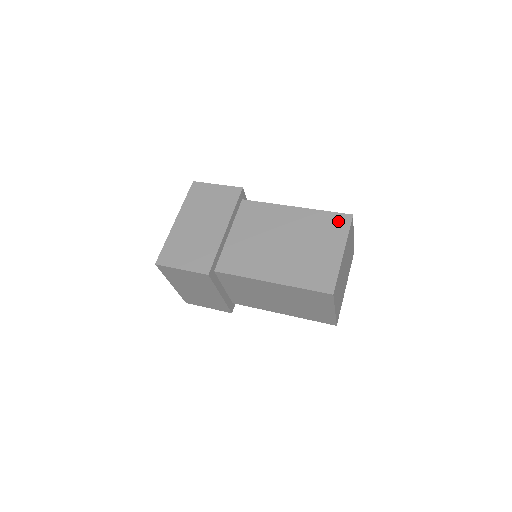
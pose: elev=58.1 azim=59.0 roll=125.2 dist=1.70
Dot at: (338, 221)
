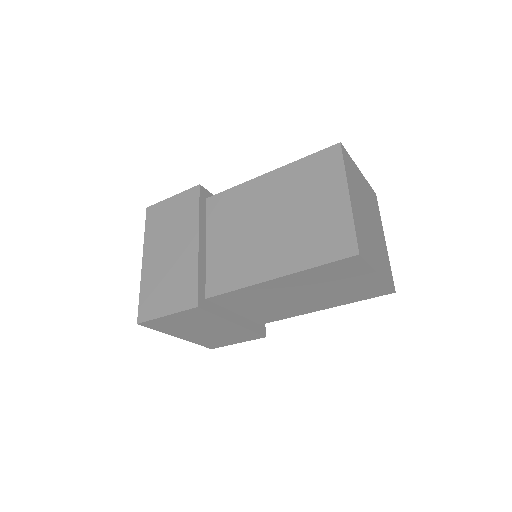
Dot at: (325, 160)
